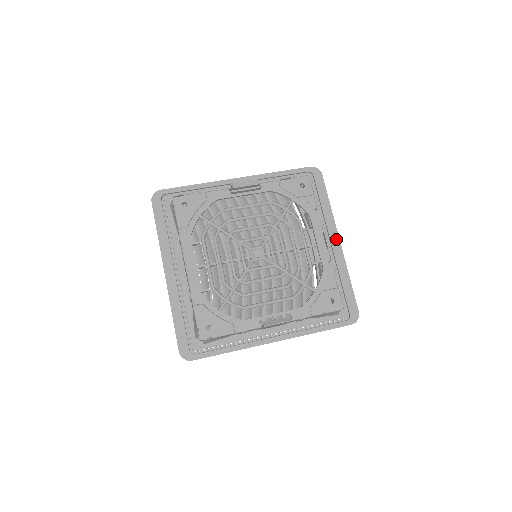
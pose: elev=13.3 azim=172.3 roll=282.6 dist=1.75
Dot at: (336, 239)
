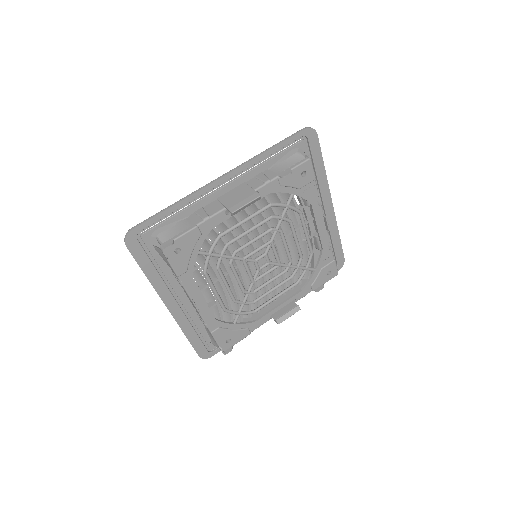
Dot at: (329, 204)
